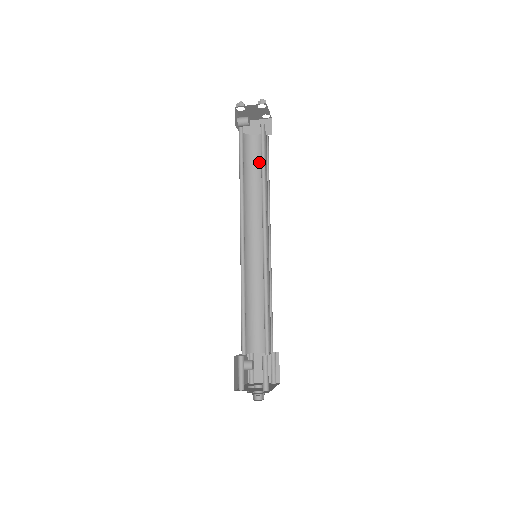
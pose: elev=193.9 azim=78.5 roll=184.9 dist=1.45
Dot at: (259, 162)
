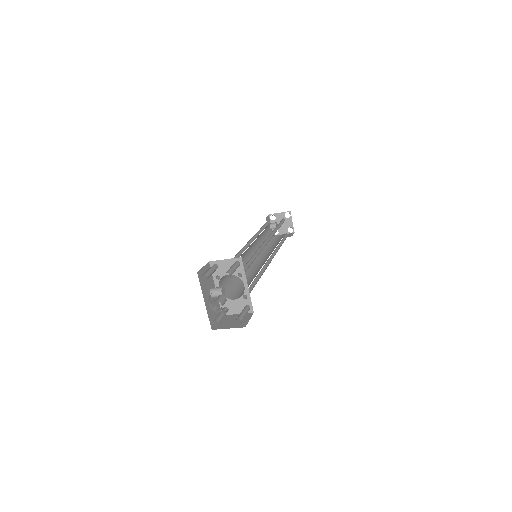
Dot at: (278, 241)
